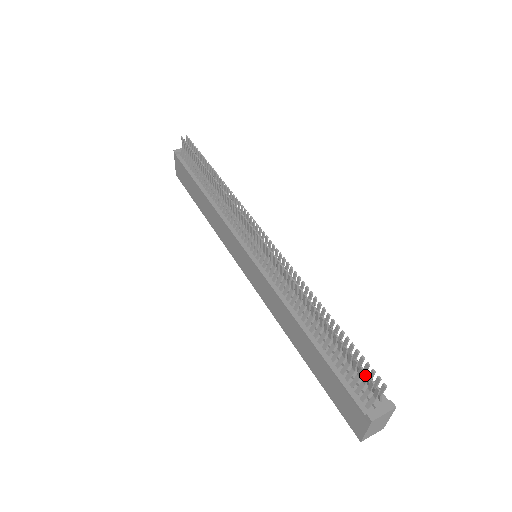
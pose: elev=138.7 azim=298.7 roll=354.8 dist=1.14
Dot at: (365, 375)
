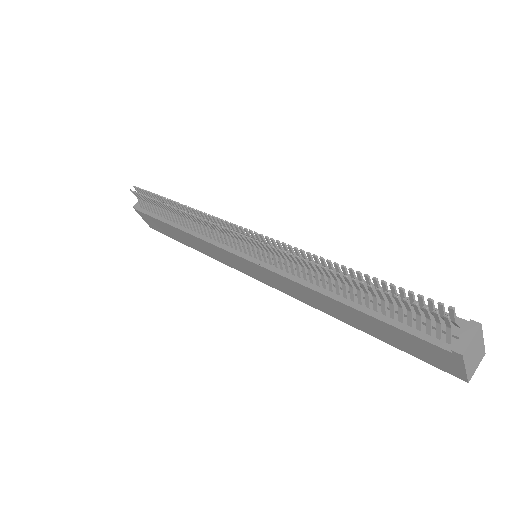
Dot at: (423, 310)
